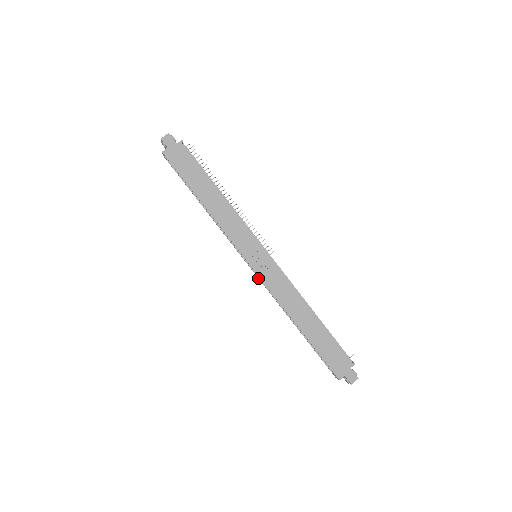
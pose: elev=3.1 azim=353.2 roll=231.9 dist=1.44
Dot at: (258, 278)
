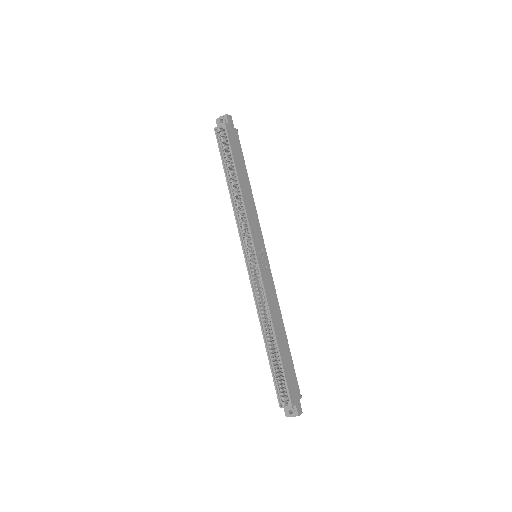
Dot at: (249, 277)
